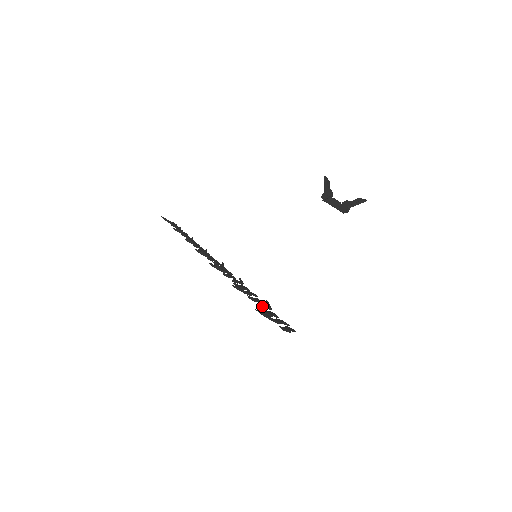
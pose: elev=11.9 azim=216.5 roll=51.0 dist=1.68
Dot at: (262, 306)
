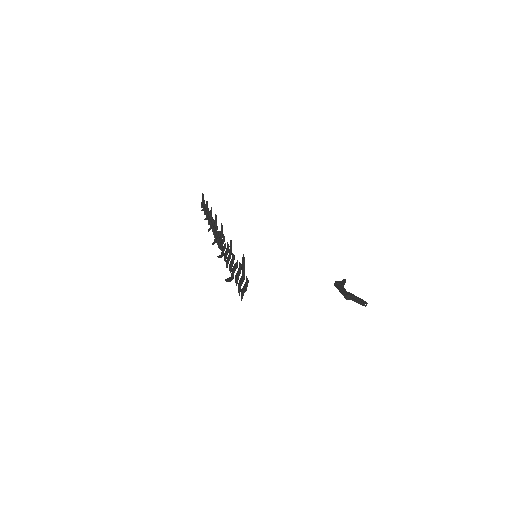
Dot at: (237, 266)
